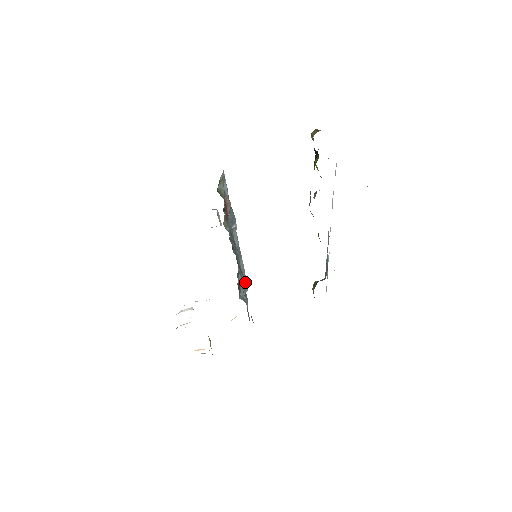
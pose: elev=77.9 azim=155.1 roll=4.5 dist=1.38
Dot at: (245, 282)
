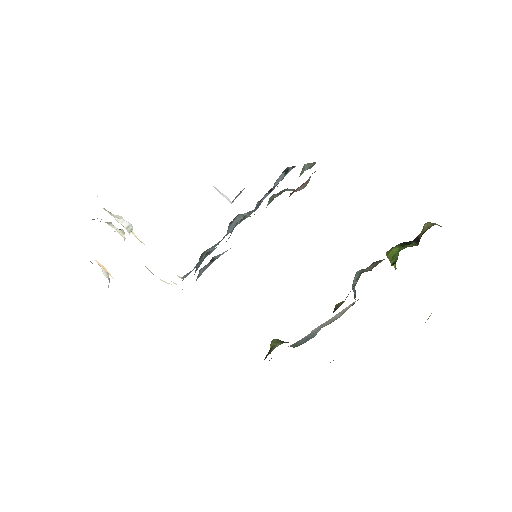
Dot at: occluded
